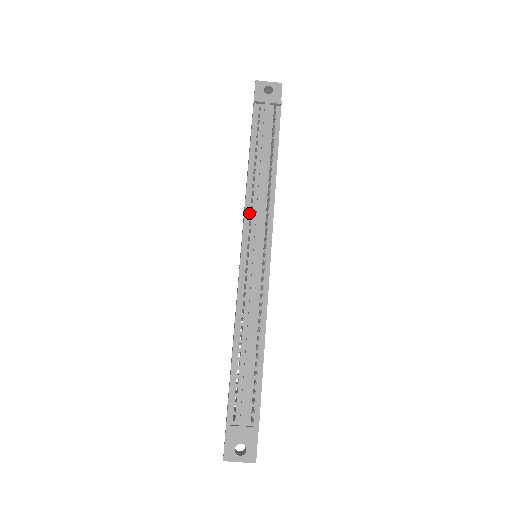
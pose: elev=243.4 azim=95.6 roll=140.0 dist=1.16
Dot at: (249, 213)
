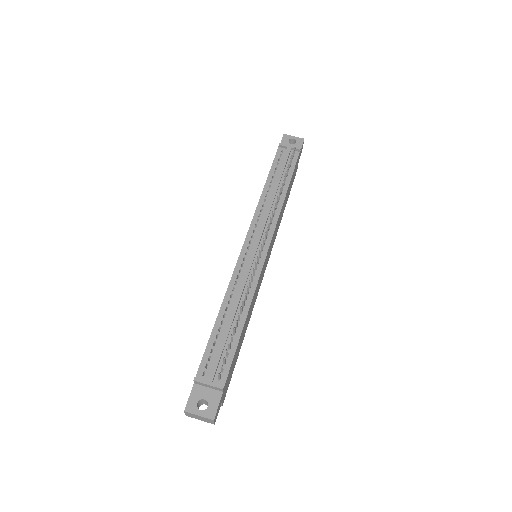
Dot at: (257, 219)
